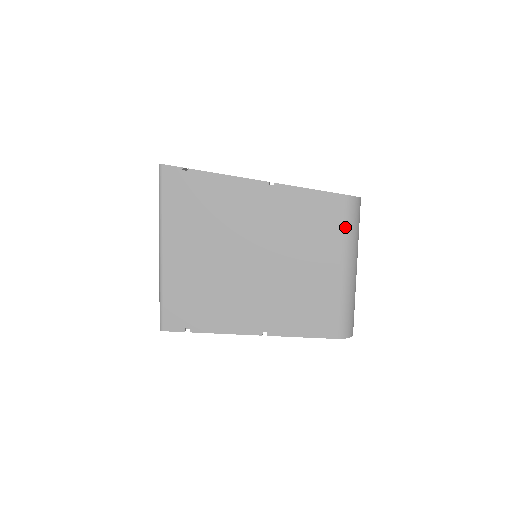
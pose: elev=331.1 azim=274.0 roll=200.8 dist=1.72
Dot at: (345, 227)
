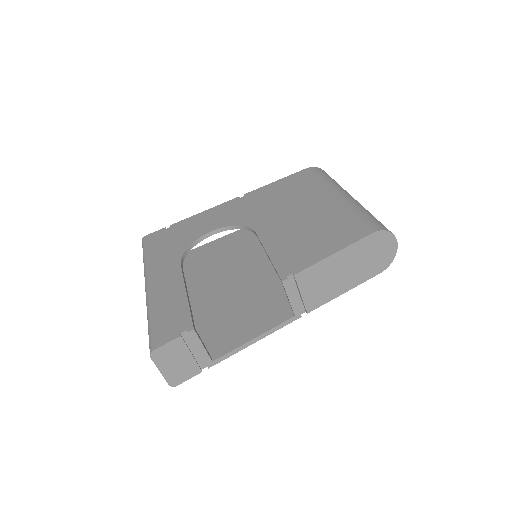
Dot at: occluded
